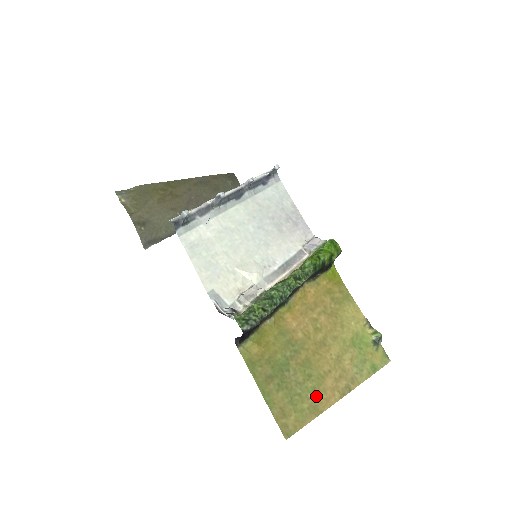
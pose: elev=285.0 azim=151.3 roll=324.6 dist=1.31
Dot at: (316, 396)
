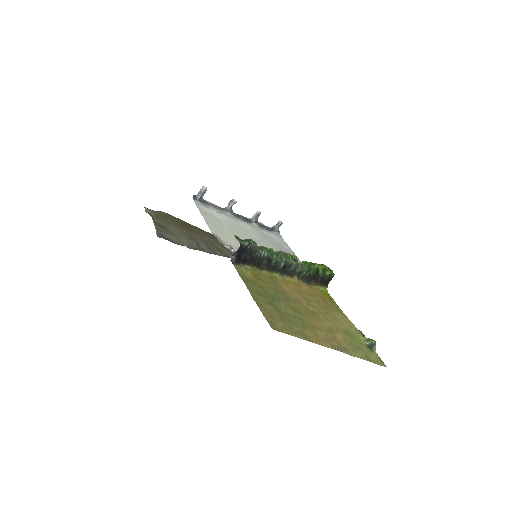
Dot at: (306, 330)
